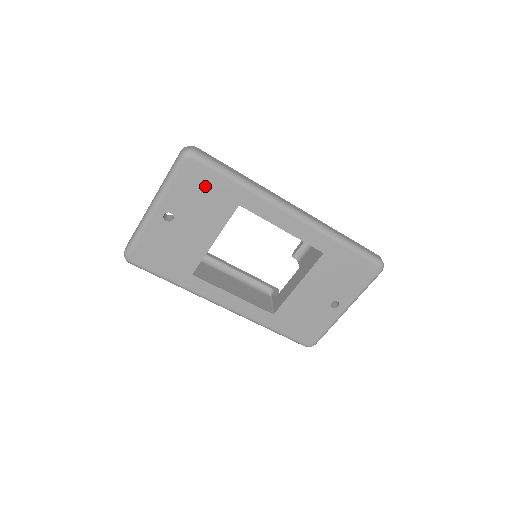
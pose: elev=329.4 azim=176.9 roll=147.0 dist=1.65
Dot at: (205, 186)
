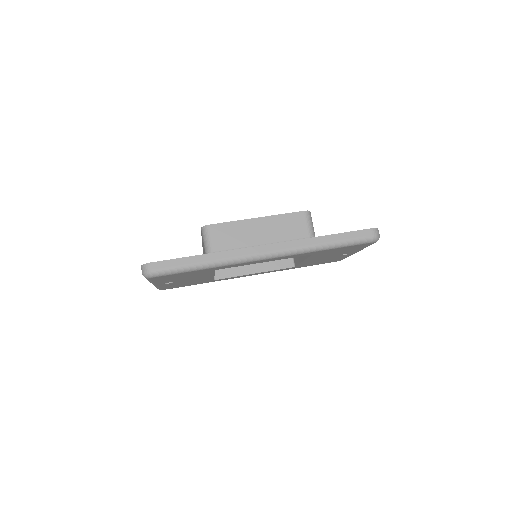
Dot at: (179, 276)
